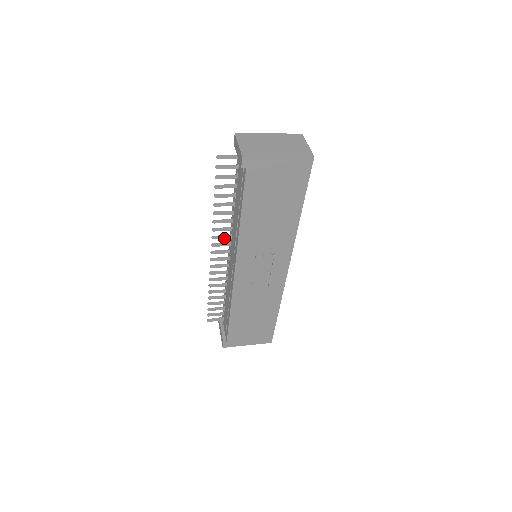
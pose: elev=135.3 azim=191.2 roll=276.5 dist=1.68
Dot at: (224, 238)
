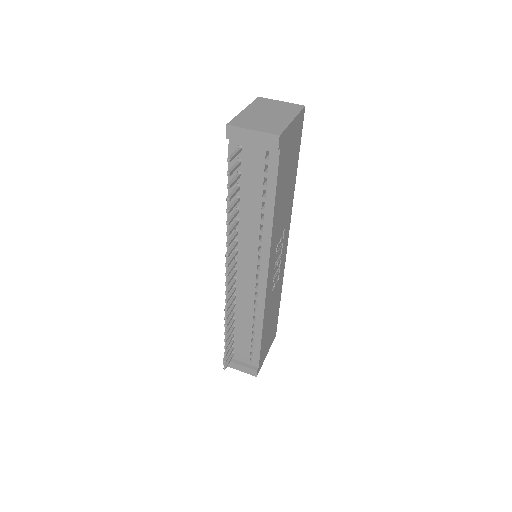
Dot at: (233, 258)
